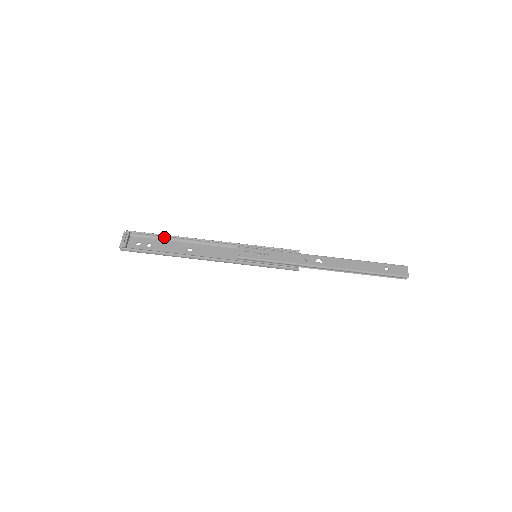
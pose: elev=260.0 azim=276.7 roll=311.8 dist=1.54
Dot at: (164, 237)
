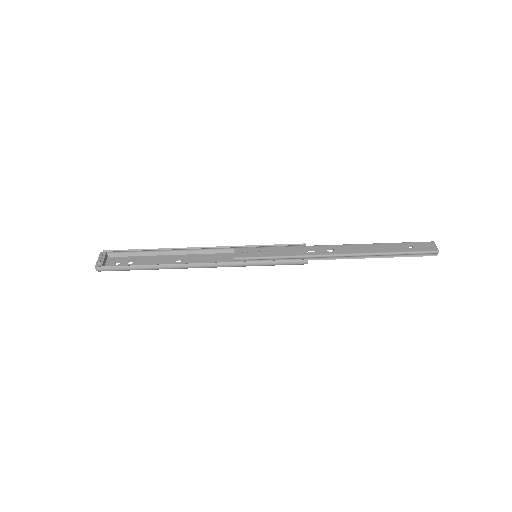
Dot at: (147, 252)
